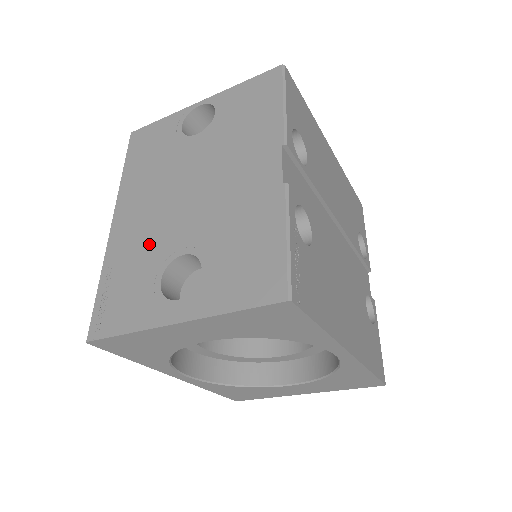
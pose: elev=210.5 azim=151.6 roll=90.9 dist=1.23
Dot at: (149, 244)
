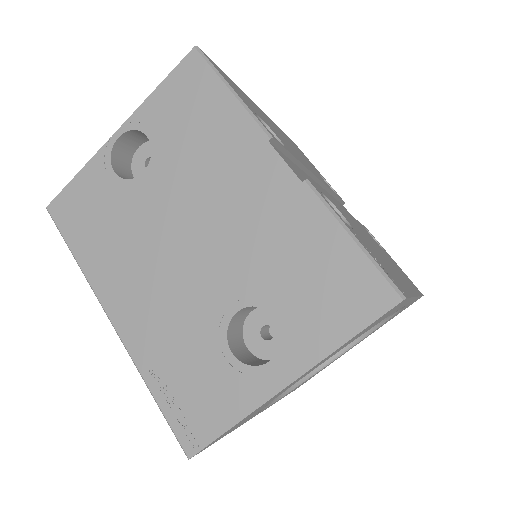
Dot at: (183, 321)
